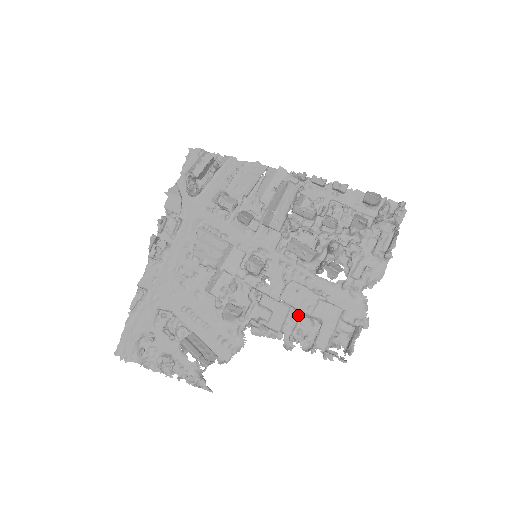
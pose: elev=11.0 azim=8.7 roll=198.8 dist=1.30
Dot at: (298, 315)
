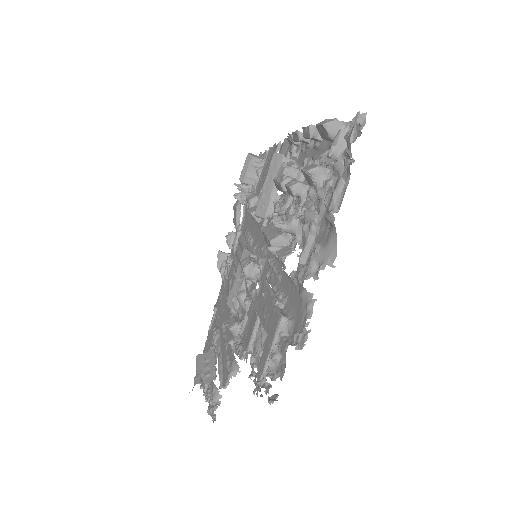
Dot at: (264, 329)
